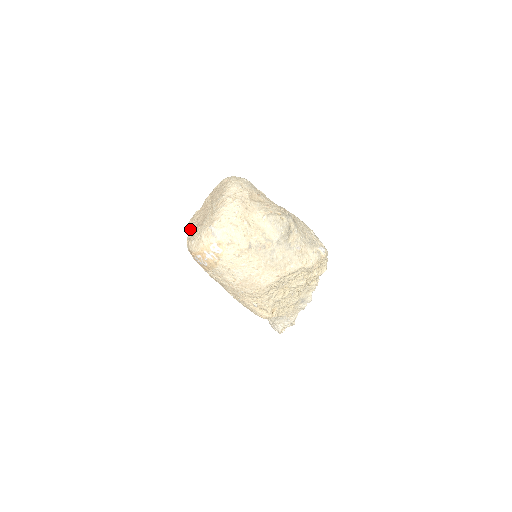
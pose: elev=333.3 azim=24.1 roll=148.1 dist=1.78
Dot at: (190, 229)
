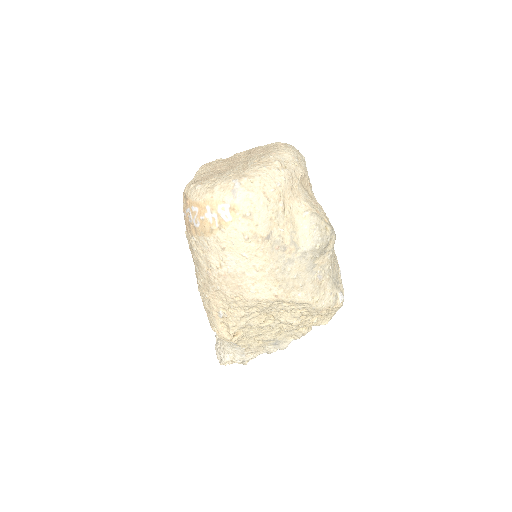
Dot at: (200, 173)
